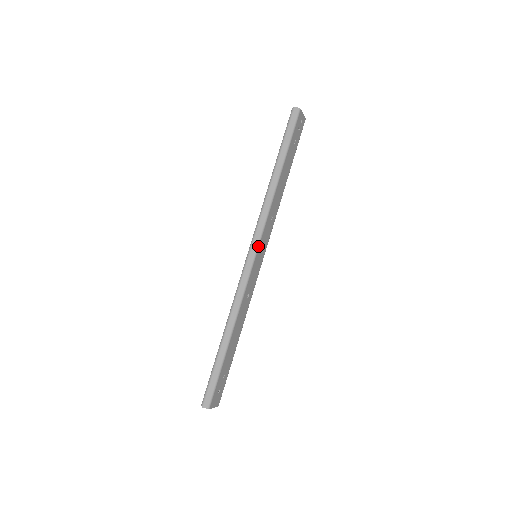
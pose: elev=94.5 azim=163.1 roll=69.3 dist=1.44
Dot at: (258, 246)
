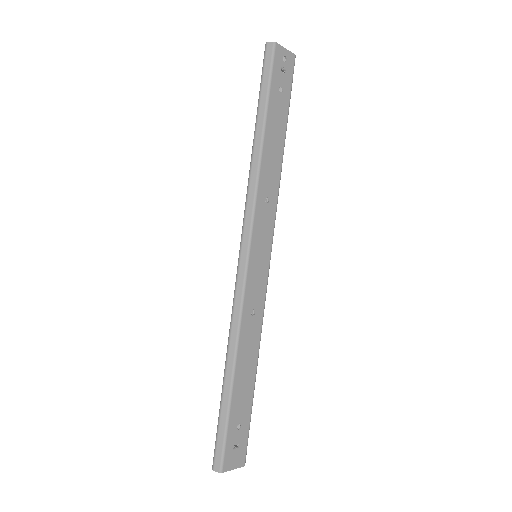
Dot at: (250, 242)
